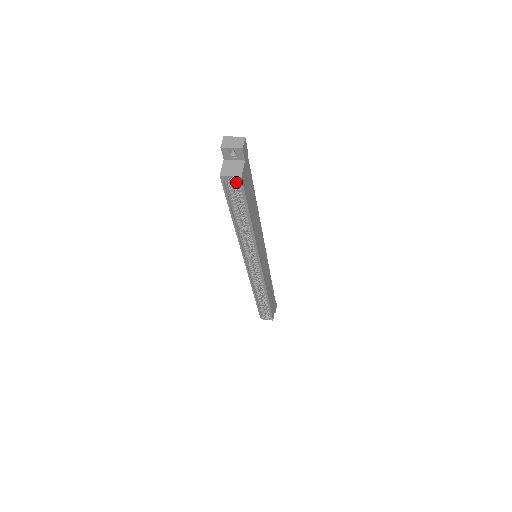
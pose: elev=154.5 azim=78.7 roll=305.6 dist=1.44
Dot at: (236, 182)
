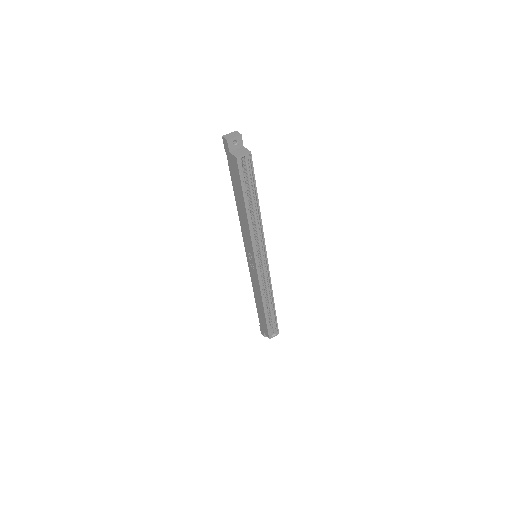
Dot at: (246, 161)
